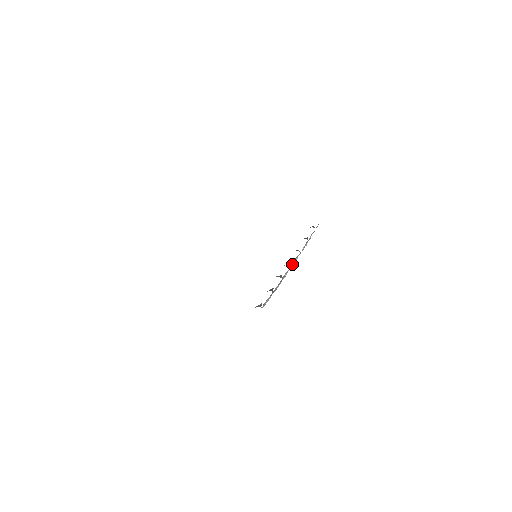
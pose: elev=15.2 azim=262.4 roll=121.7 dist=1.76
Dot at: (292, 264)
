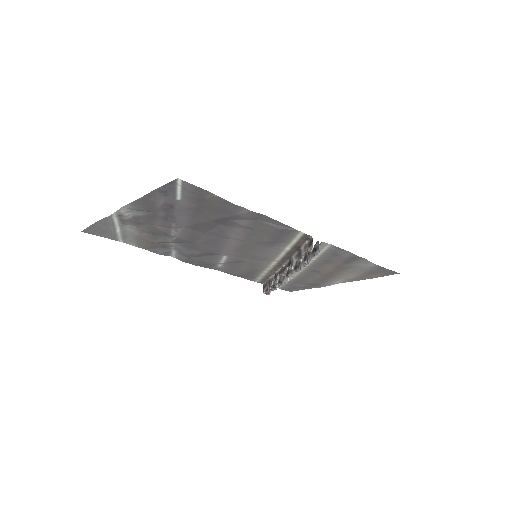
Dot at: (290, 276)
